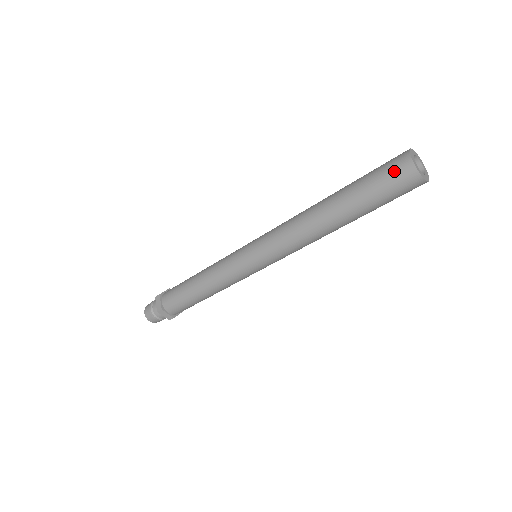
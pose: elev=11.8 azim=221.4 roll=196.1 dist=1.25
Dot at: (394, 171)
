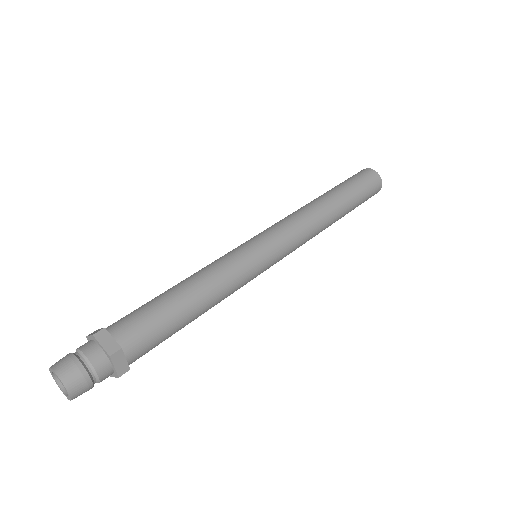
Dot at: (369, 177)
